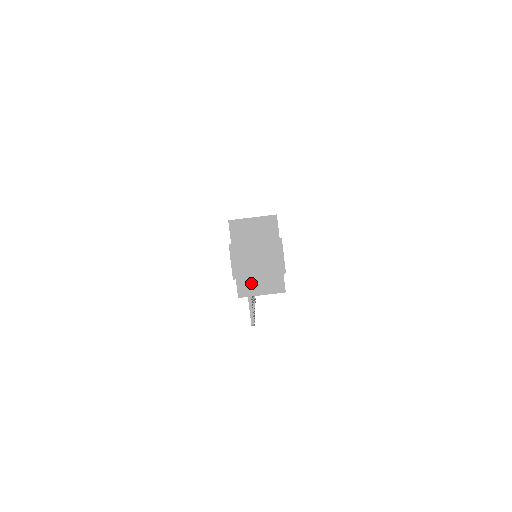
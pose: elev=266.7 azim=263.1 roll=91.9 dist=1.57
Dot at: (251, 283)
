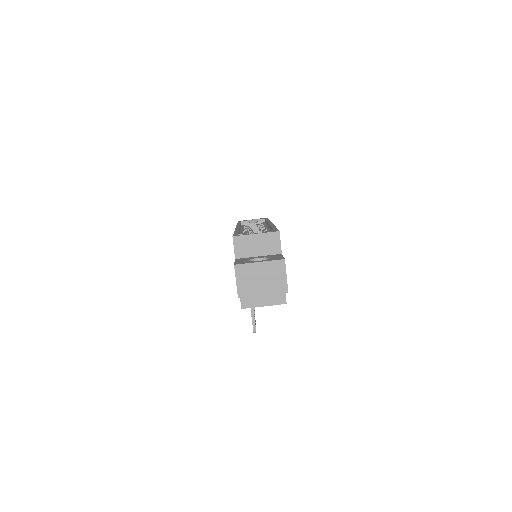
Dot at: occluded
